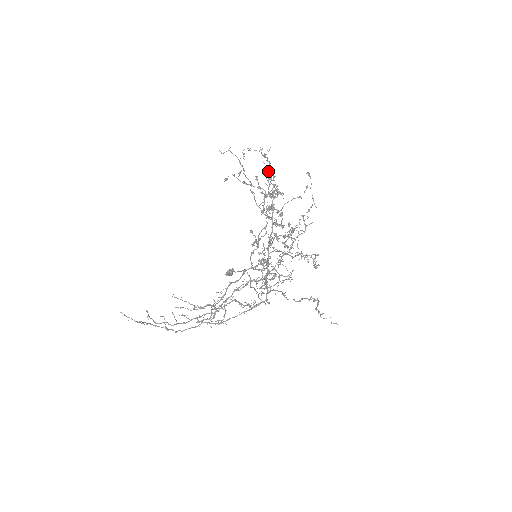
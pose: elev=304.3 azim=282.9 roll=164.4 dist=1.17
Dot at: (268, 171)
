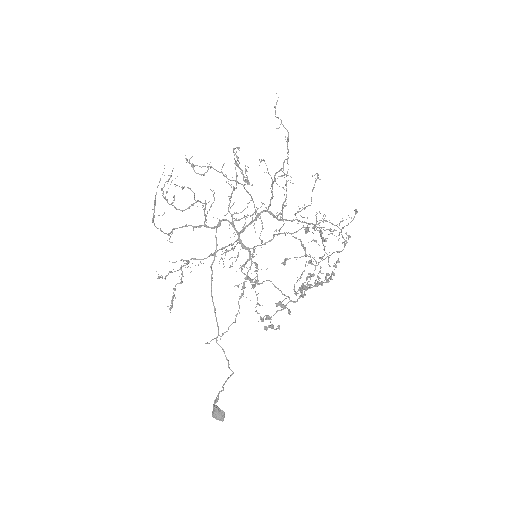
Dot at: occluded
